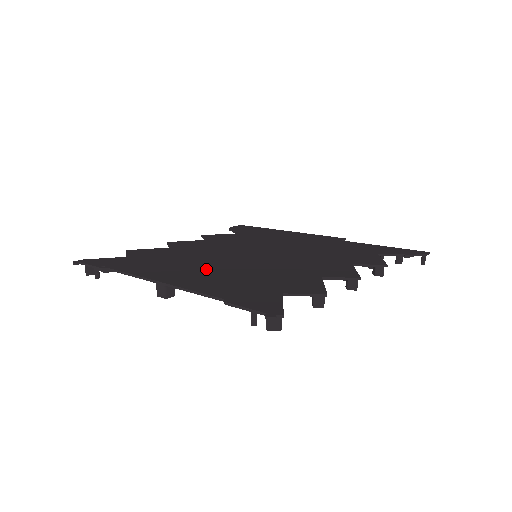
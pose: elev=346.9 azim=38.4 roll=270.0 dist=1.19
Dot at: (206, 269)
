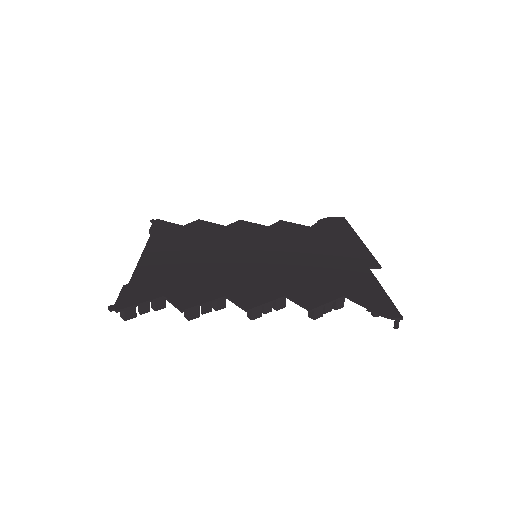
Dot at: (188, 255)
